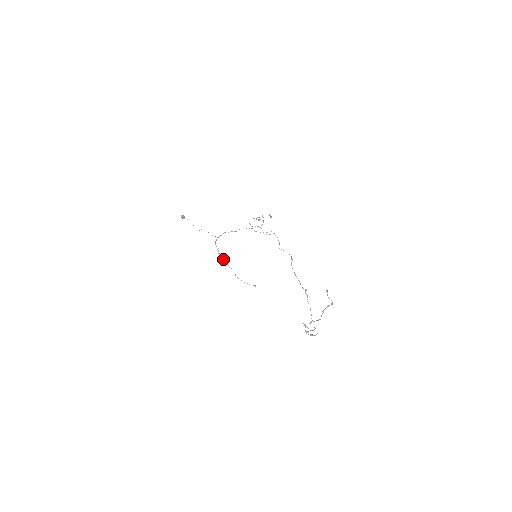
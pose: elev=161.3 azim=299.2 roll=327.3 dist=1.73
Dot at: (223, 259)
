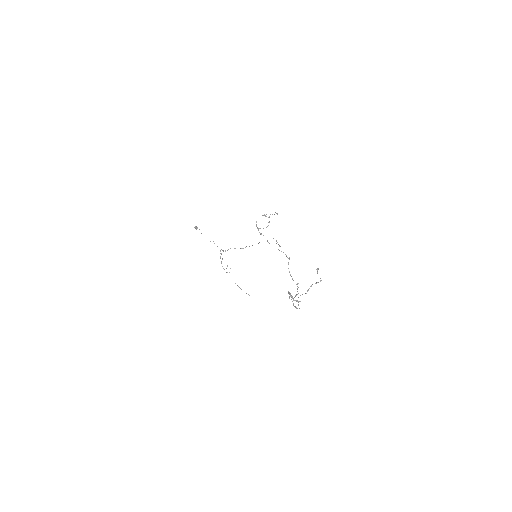
Dot at: occluded
